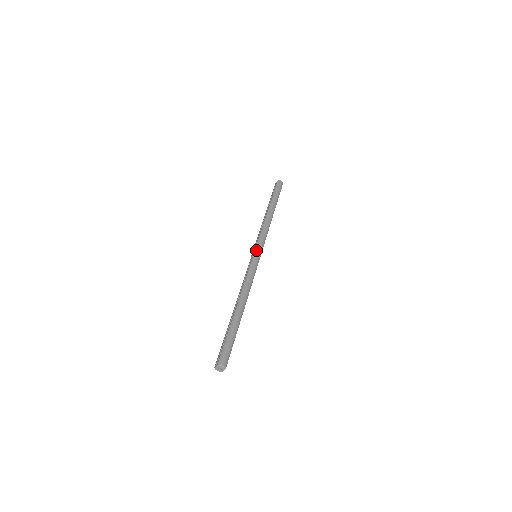
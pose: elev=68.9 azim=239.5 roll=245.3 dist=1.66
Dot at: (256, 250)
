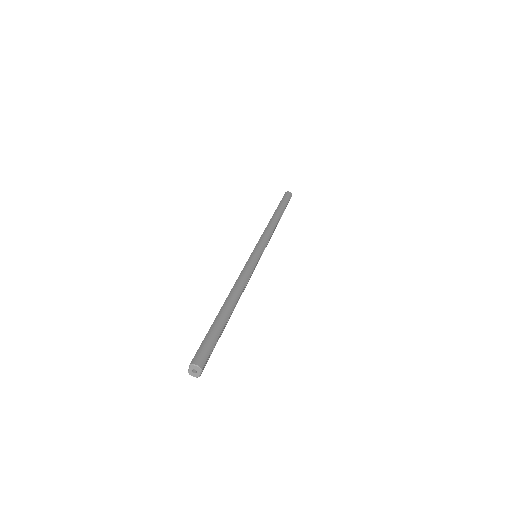
Dot at: (255, 249)
